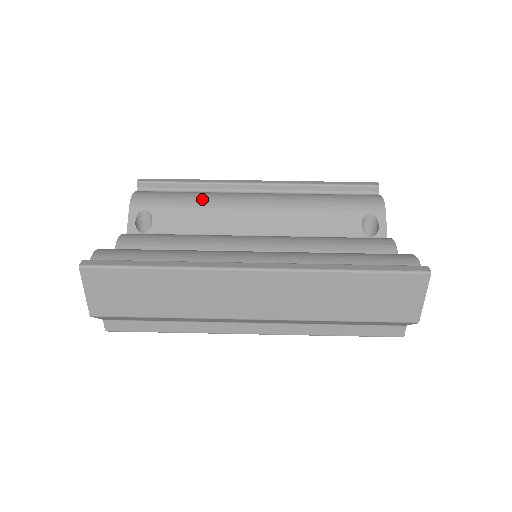
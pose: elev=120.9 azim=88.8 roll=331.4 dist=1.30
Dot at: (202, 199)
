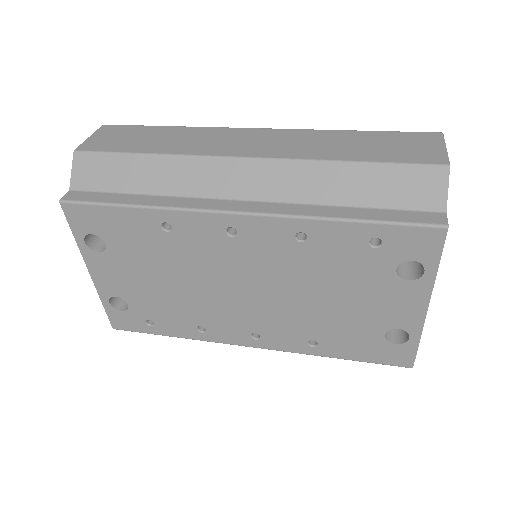
Dot at: occluded
